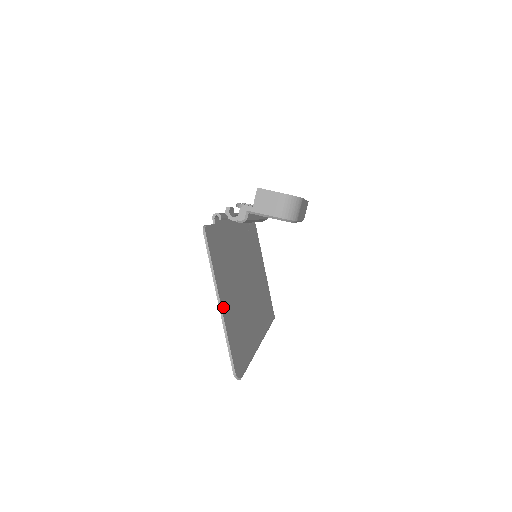
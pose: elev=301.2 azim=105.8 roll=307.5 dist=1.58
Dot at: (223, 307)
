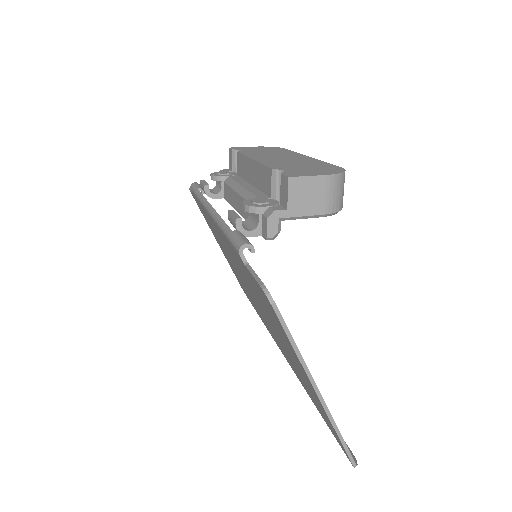
Dot at: occluded
